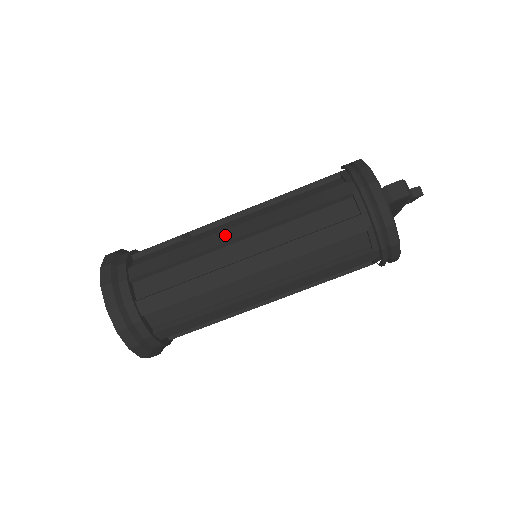
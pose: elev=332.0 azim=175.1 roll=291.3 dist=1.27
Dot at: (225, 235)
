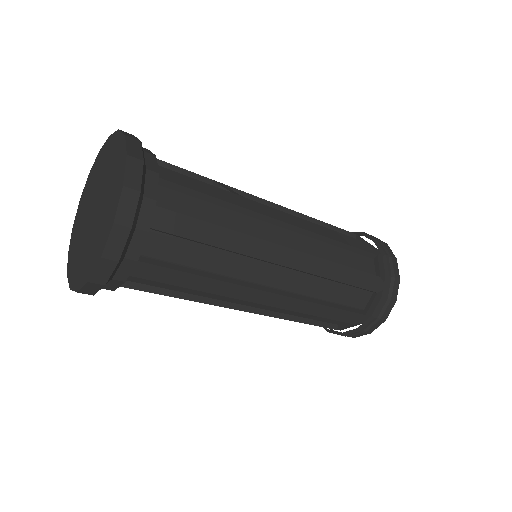
Dot at: (273, 212)
